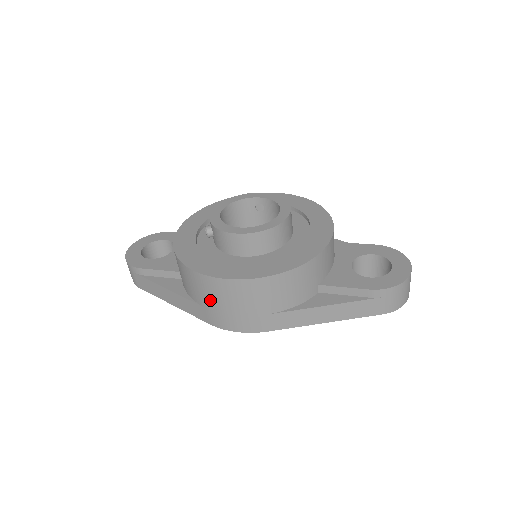
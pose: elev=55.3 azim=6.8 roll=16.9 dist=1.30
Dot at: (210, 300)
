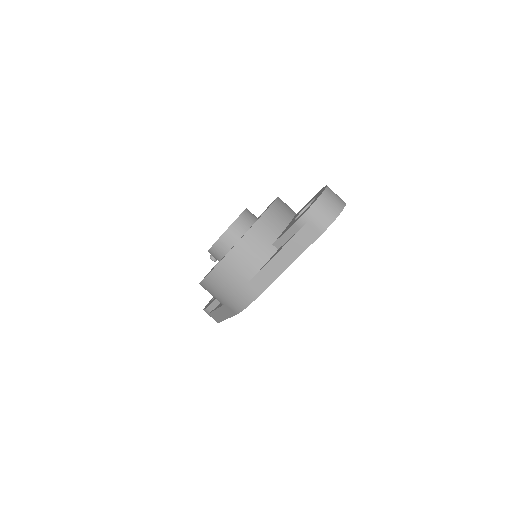
Dot at: (219, 296)
